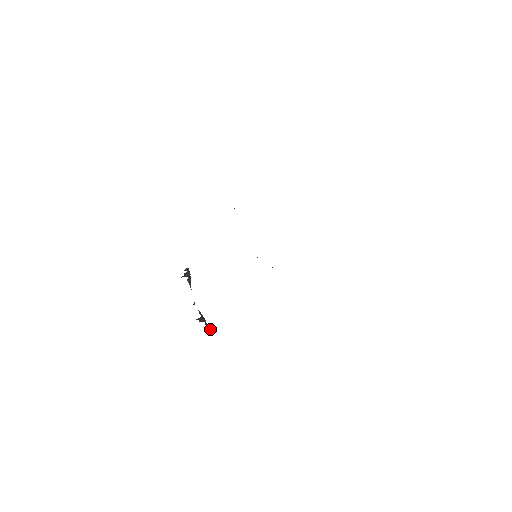
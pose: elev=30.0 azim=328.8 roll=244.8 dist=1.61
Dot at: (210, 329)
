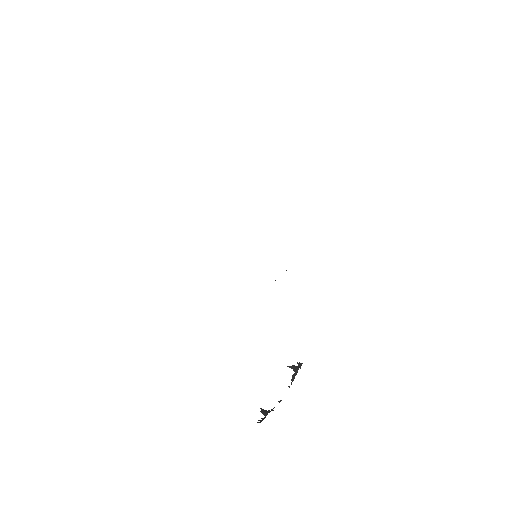
Dot at: (259, 422)
